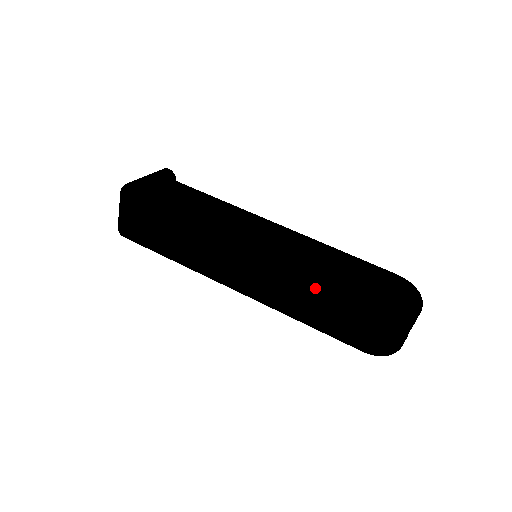
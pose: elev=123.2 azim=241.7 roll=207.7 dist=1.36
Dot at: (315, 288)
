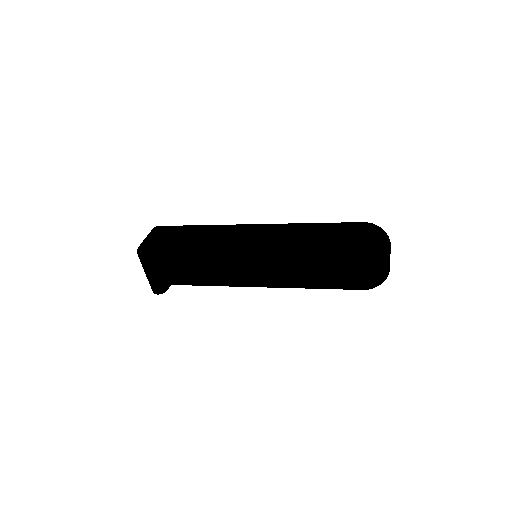
Dot at: (311, 227)
